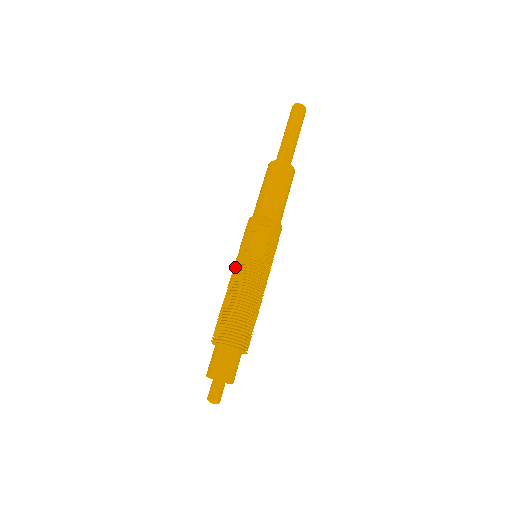
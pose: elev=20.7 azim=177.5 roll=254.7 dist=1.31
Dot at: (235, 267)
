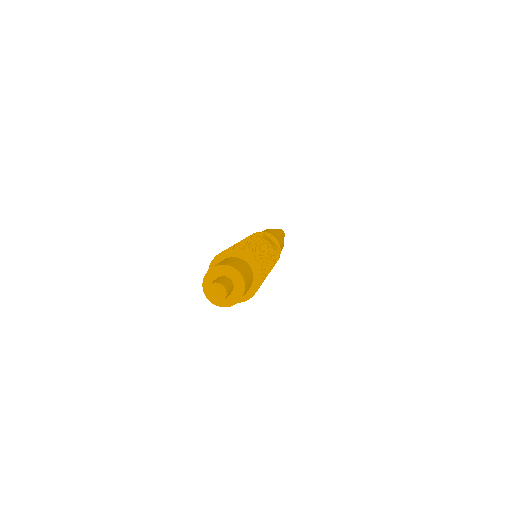
Dot at: occluded
